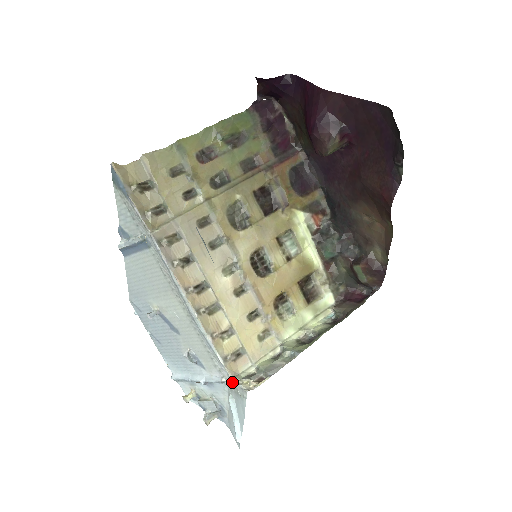
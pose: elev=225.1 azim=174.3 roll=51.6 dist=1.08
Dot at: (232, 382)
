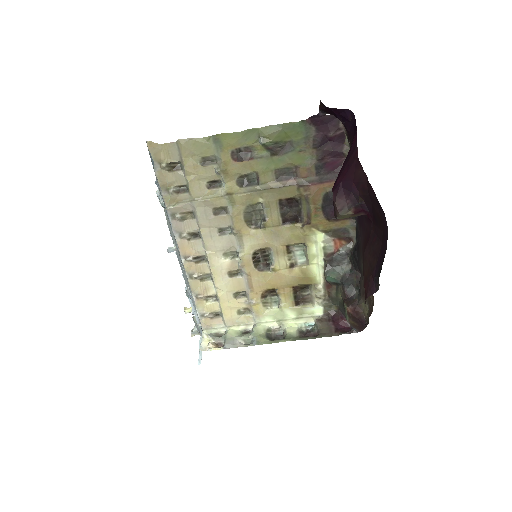
Dot at: (202, 331)
